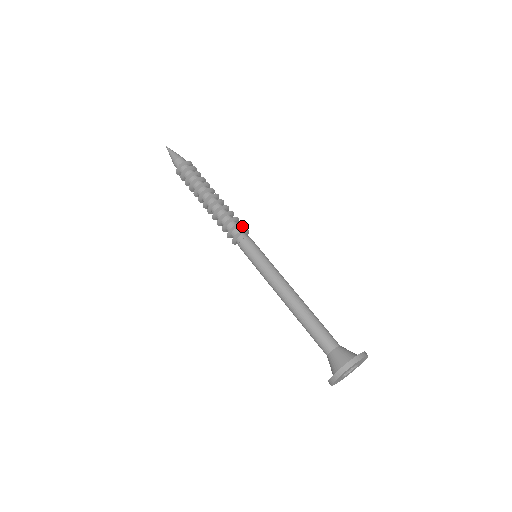
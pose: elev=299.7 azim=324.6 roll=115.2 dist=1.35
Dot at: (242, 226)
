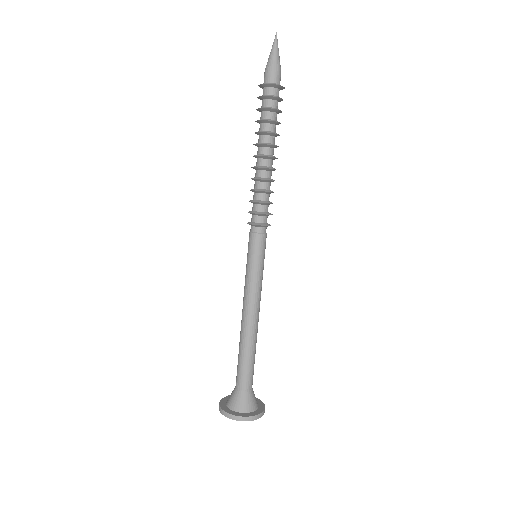
Dot at: (270, 214)
